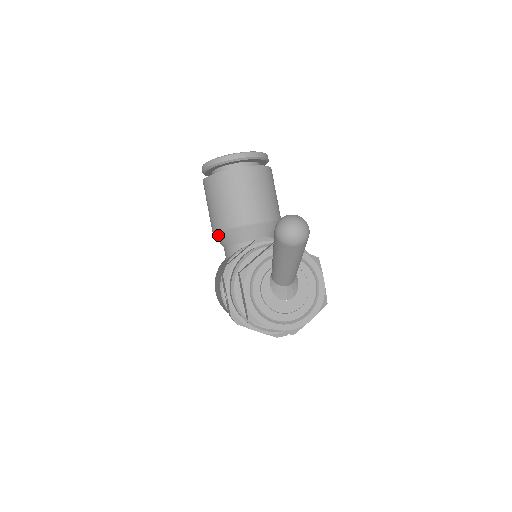
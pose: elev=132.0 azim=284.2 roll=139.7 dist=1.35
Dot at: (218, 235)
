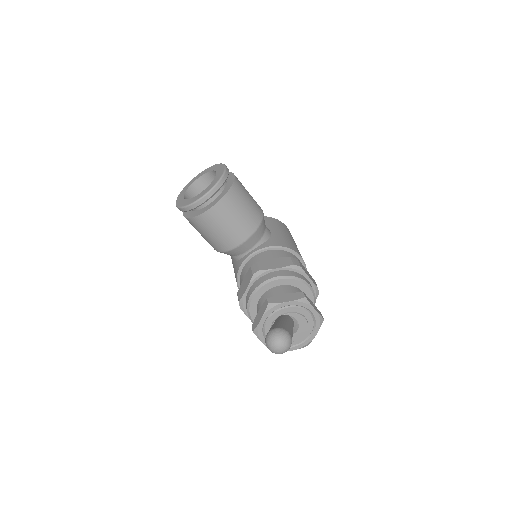
Dot at: occluded
